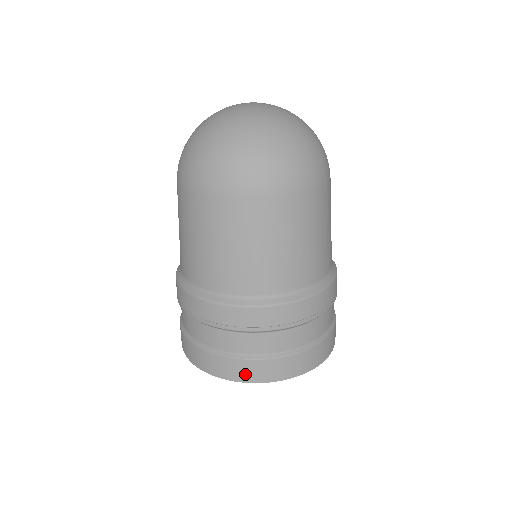
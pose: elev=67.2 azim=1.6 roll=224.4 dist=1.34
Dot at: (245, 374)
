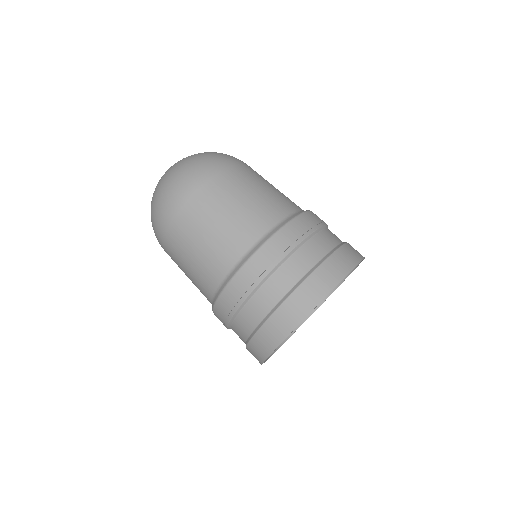
Dot at: (292, 316)
